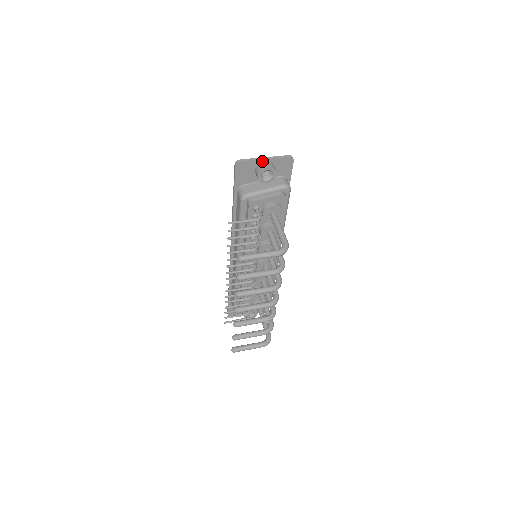
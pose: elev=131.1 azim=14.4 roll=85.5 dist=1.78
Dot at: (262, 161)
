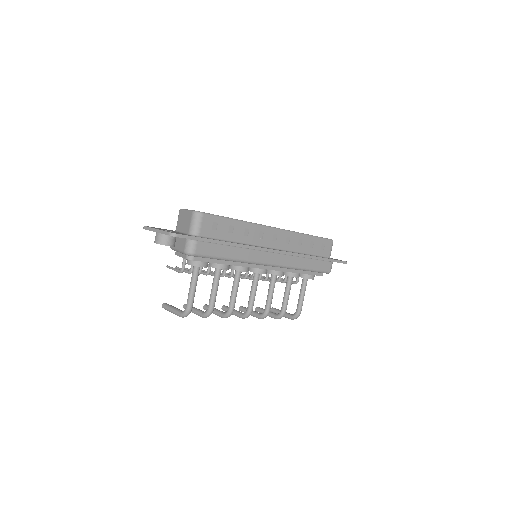
Dot at: (156, 232)
